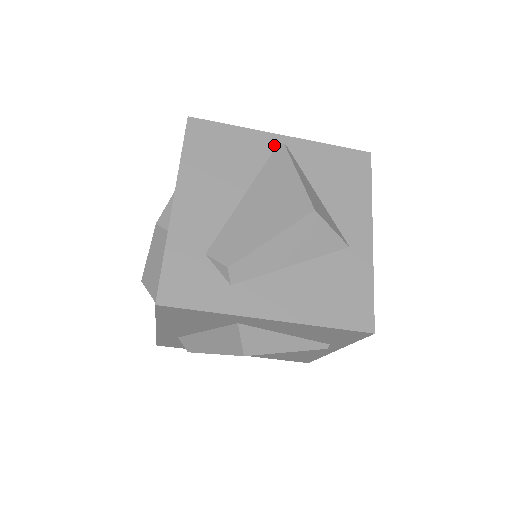
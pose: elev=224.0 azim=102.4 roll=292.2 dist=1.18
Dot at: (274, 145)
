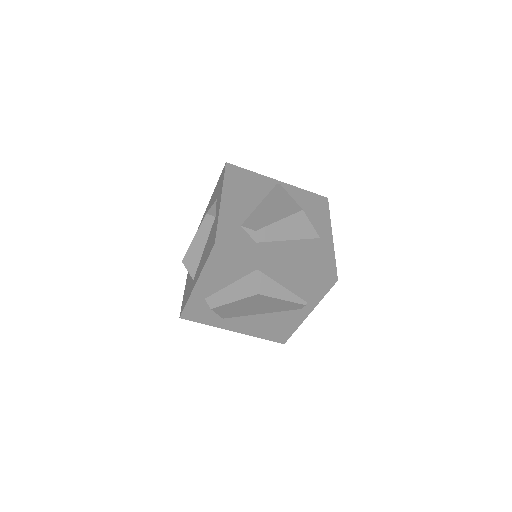
Dot at: (274, 184)
